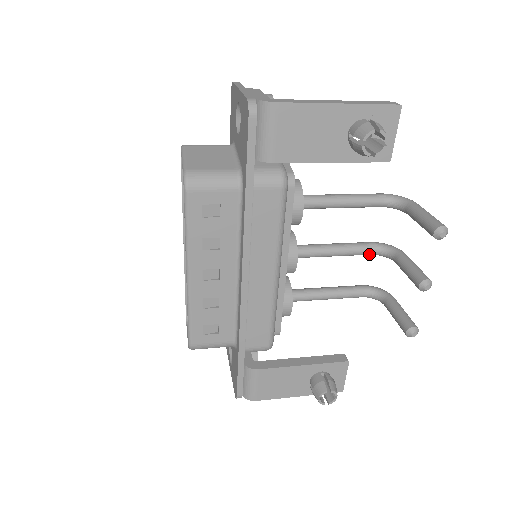
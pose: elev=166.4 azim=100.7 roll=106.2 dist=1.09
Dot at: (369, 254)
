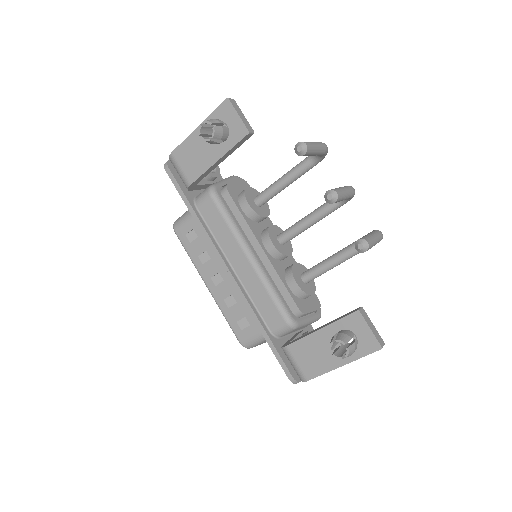
Dot at: (336, 207)
